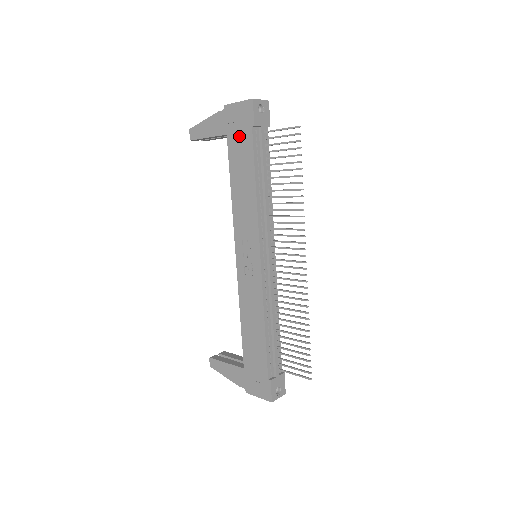
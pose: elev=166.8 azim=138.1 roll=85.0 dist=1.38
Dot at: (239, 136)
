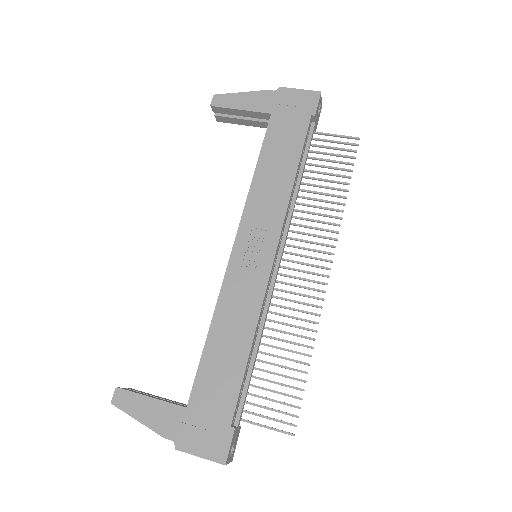
Dot at: (289, 119)
